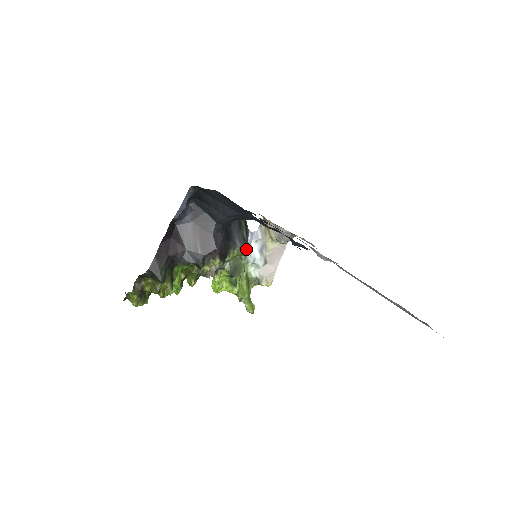
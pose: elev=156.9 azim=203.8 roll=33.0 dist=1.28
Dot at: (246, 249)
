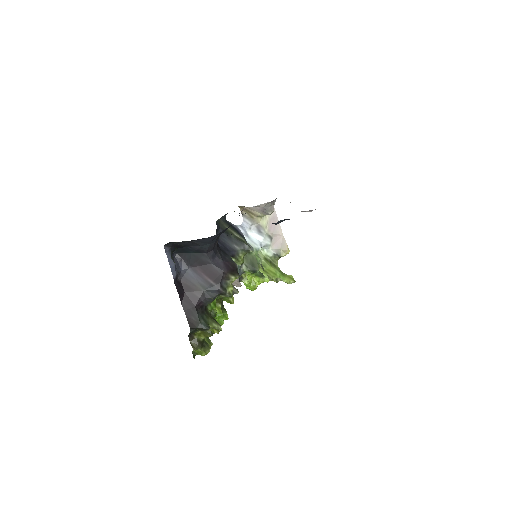
Dot at: (247, 246)
